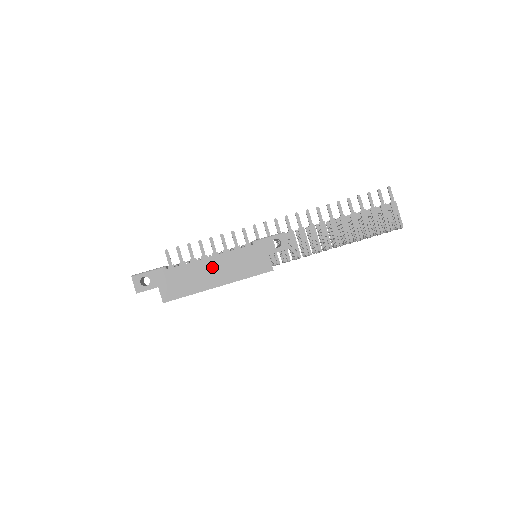
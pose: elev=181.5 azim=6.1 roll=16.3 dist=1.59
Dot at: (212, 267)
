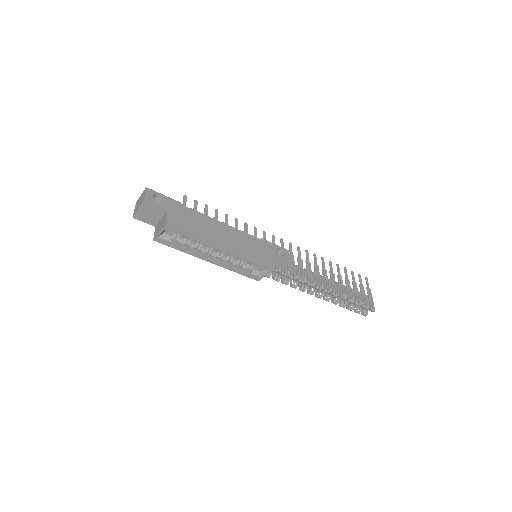
Dot at: (222, 231)
